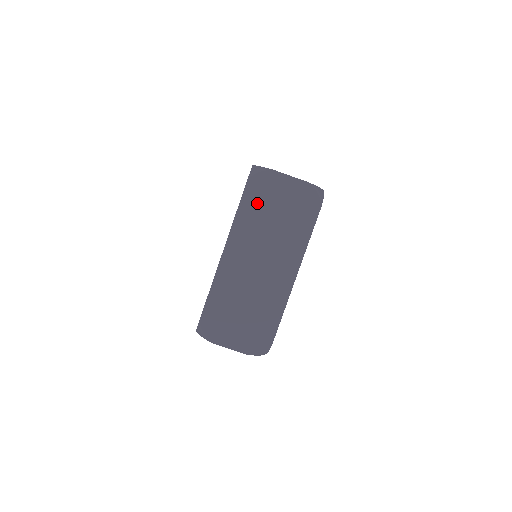
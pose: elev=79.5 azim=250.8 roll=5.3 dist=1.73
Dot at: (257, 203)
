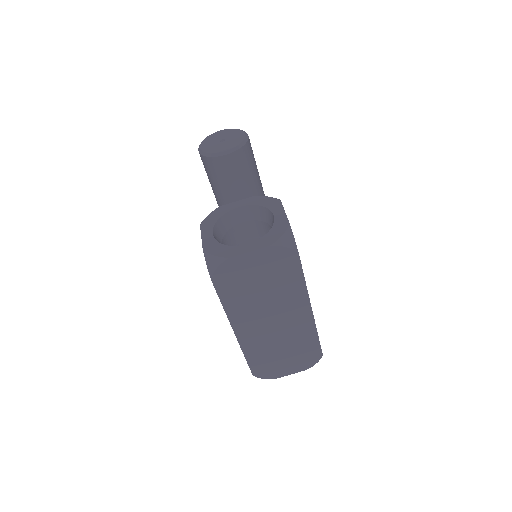
Dot at: (235, 289)
